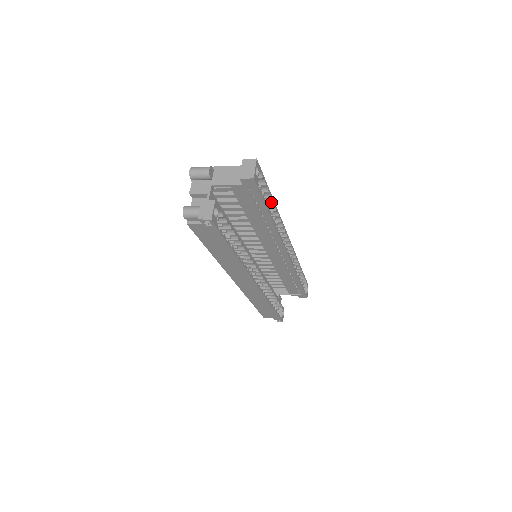
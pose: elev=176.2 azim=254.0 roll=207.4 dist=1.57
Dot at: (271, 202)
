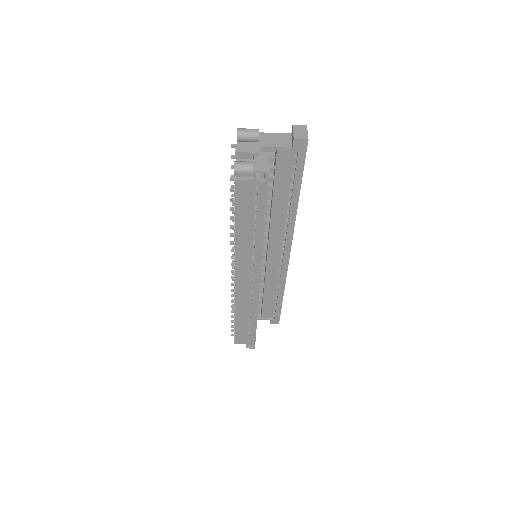
Dot at: occluded
